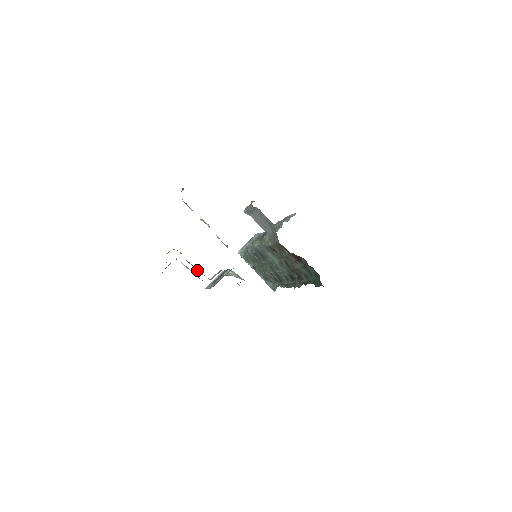
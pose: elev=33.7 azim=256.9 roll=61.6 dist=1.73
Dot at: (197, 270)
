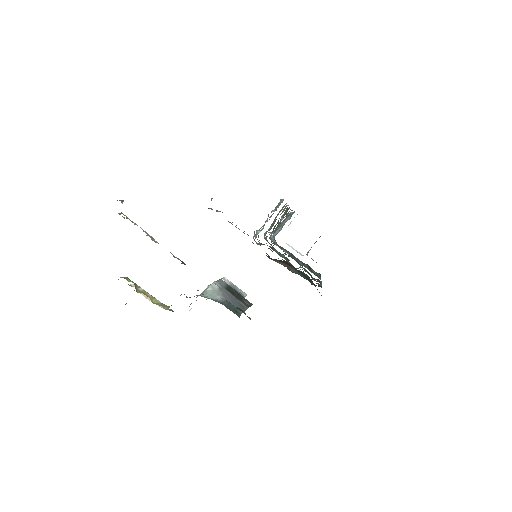
Dot at: (153, 298)
